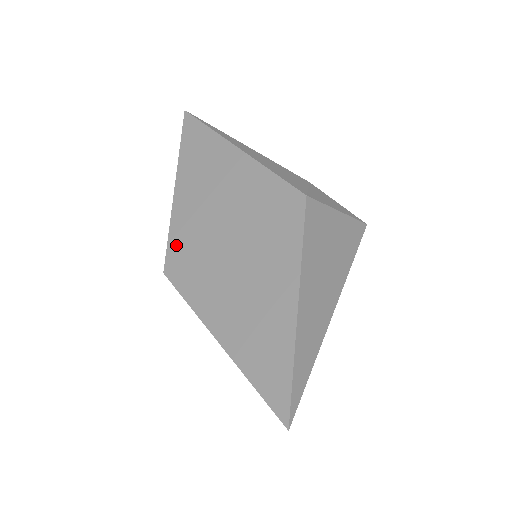
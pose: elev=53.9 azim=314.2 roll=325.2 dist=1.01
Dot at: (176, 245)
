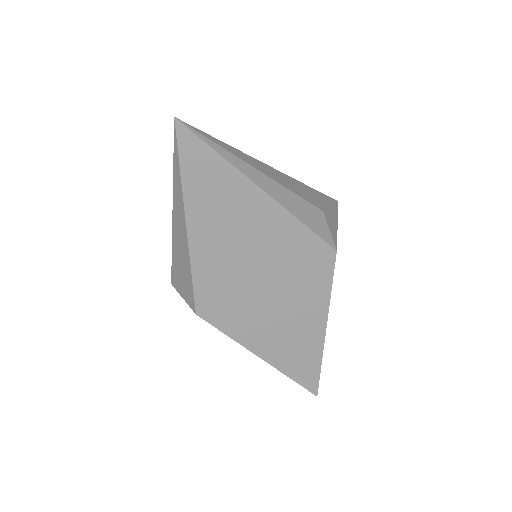
Dot at: (205, 290)
